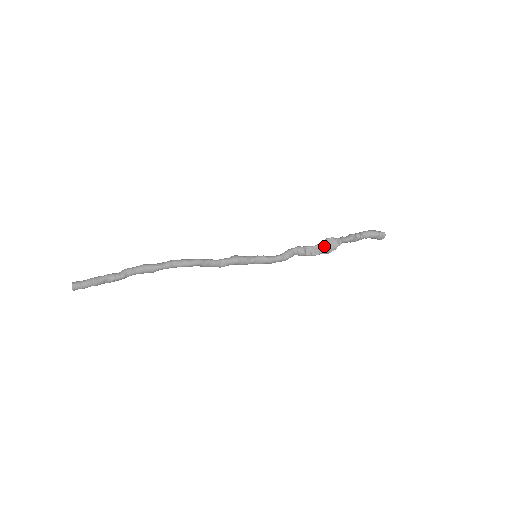
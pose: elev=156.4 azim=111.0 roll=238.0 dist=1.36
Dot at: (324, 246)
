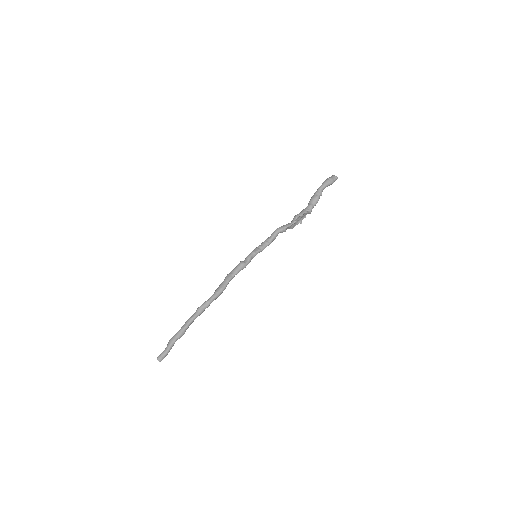
Dot at: (298, 219)
